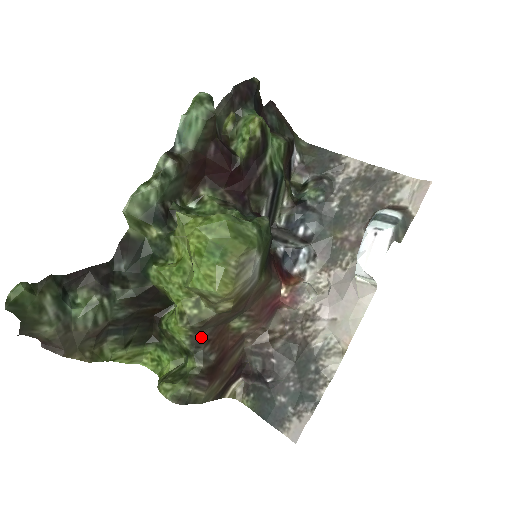
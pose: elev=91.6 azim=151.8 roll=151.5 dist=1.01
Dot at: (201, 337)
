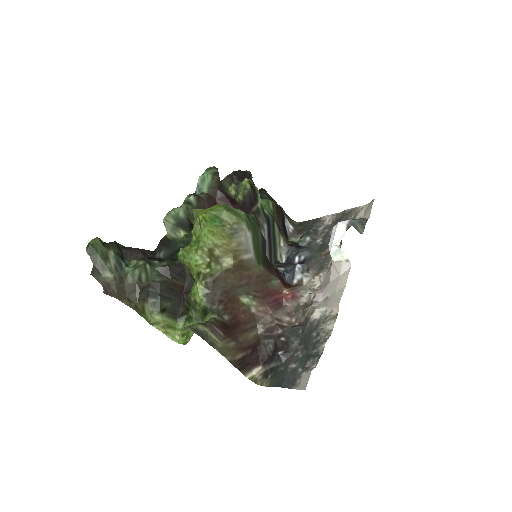
Dot at: (215, 296)
